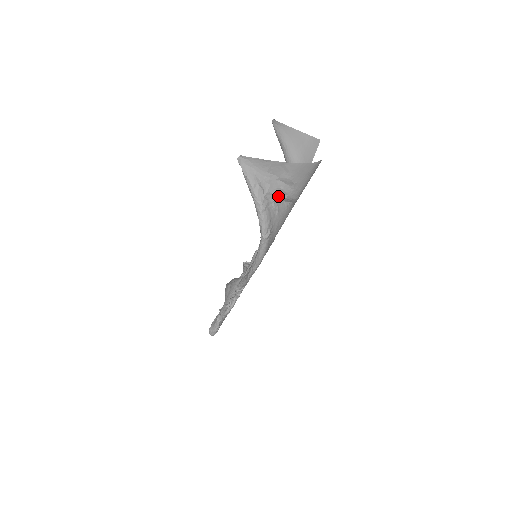
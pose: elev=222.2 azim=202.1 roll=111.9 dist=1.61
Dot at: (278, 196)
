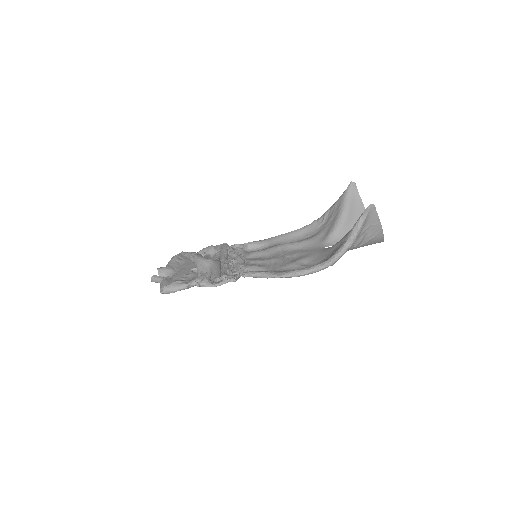
Dot at: (354, 243)
